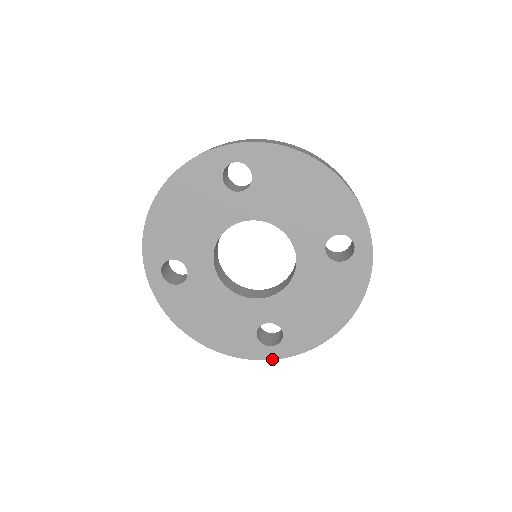
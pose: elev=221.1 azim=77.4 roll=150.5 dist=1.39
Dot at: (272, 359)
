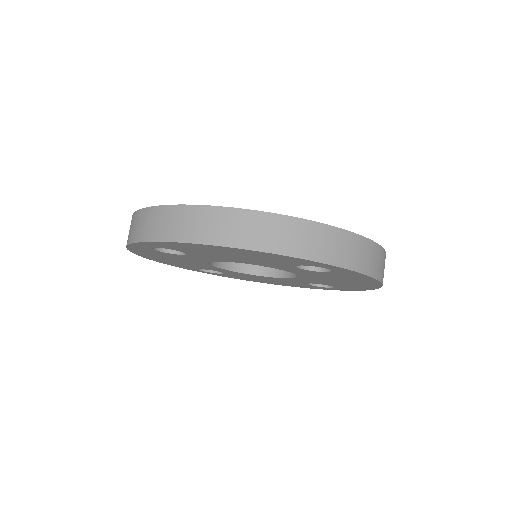
Dot at: (340, 290)
